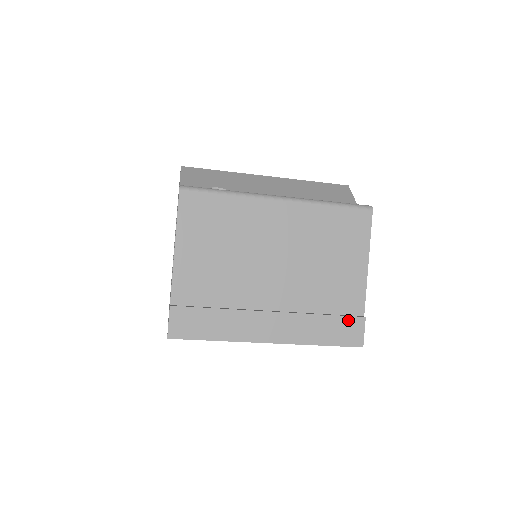
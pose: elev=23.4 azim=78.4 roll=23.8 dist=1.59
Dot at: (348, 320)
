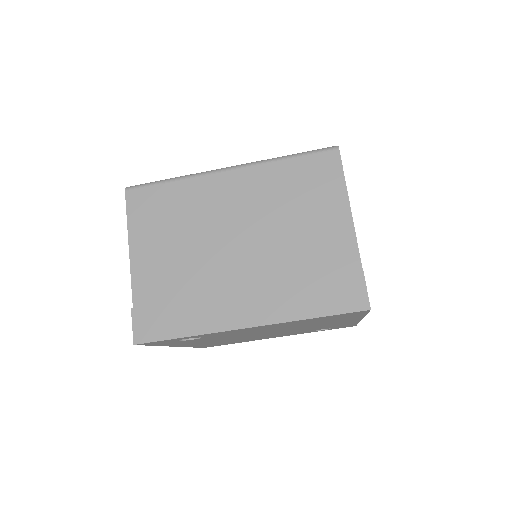
Dot at: (341, 280)
